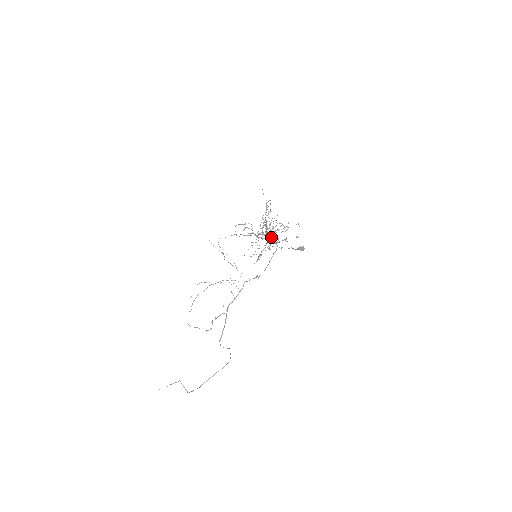
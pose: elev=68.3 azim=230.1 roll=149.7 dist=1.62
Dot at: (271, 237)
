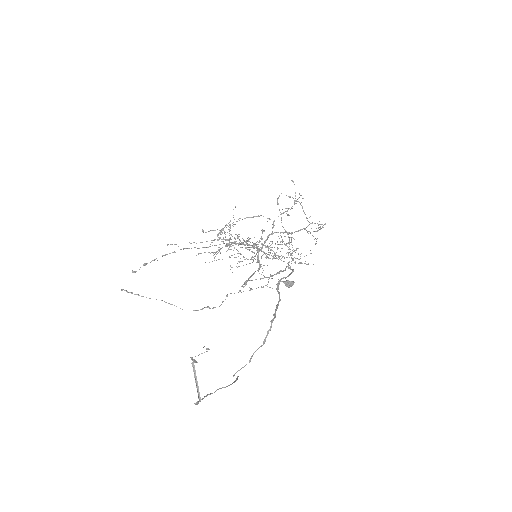
Dot at: occluded
